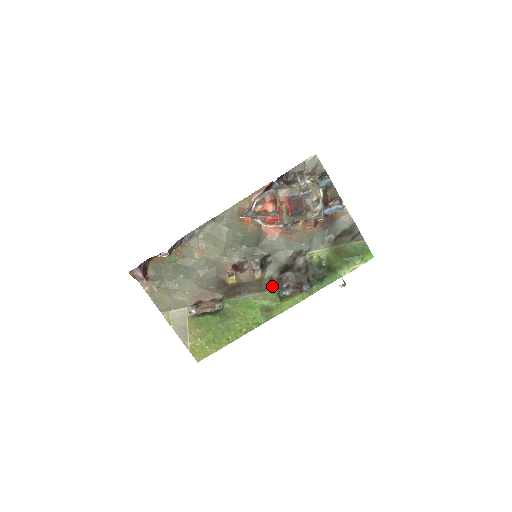
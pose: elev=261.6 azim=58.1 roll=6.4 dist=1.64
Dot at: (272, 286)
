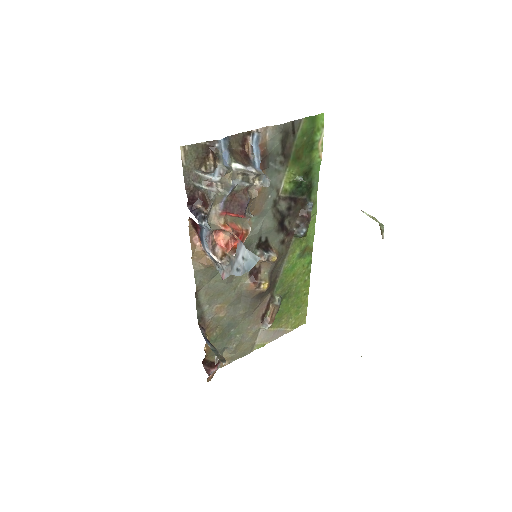
Dot at: (287, 242)
